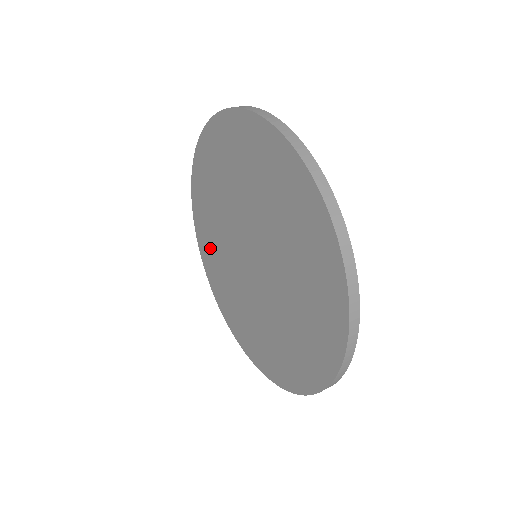
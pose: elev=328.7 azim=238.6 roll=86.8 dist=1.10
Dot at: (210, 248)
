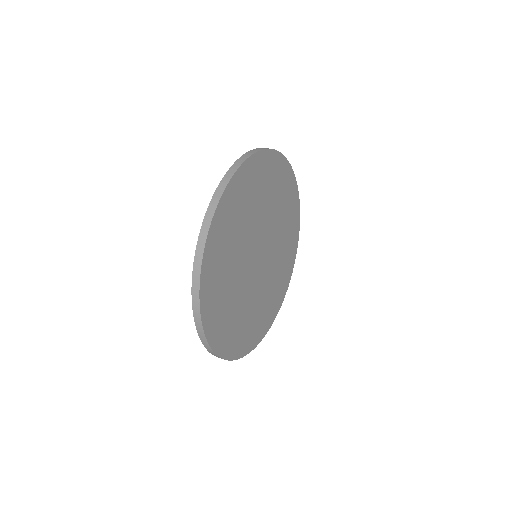
Dot at: occluded
